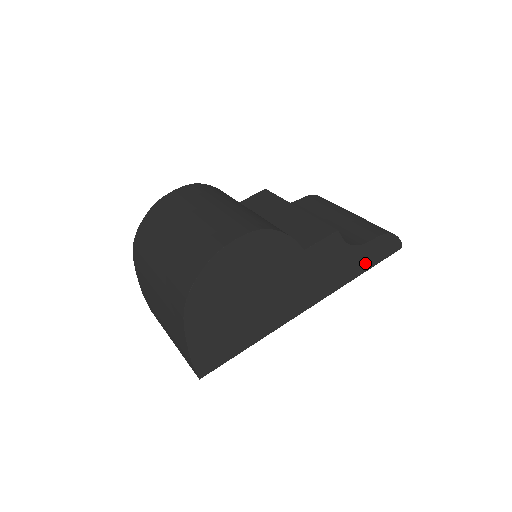
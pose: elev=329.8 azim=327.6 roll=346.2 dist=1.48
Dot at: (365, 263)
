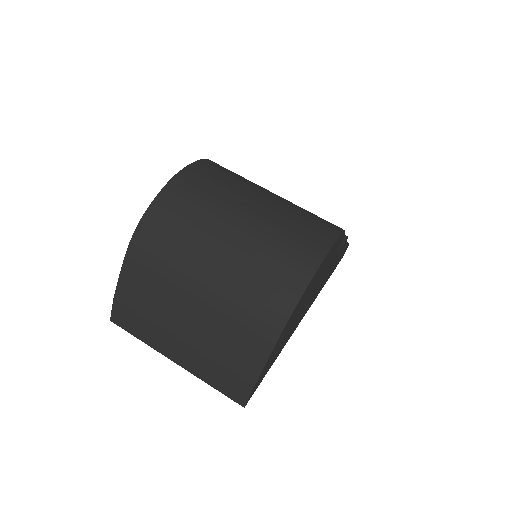
Dot at: (333, 270)
